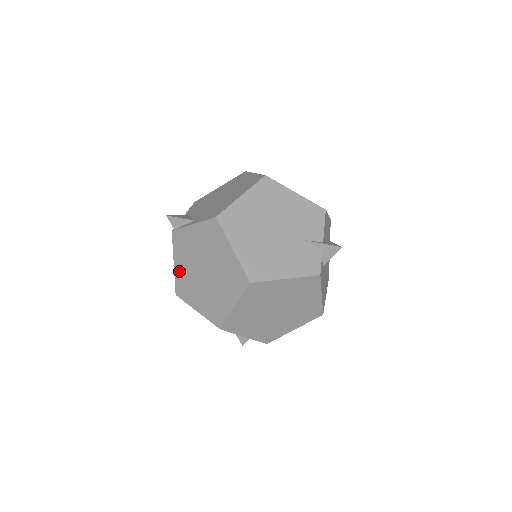
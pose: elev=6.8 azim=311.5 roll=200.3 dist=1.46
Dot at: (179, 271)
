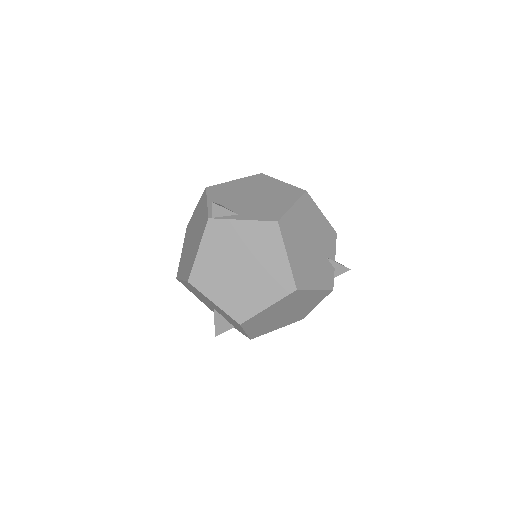
Dot at: (203, 259)
